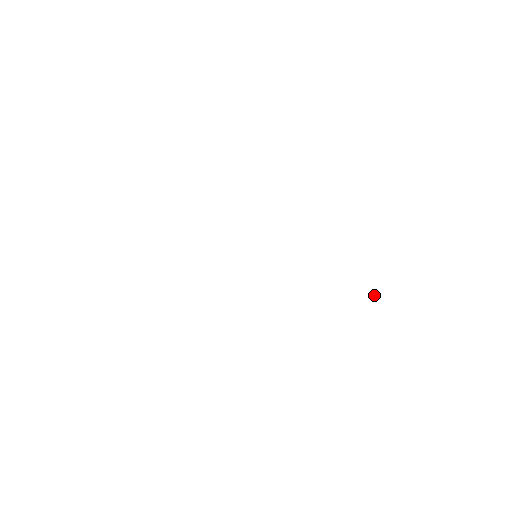
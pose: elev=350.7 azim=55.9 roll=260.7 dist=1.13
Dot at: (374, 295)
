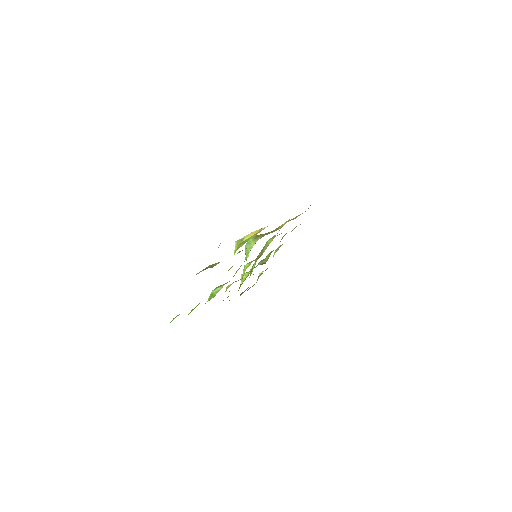
Dot at: (260, 273)
